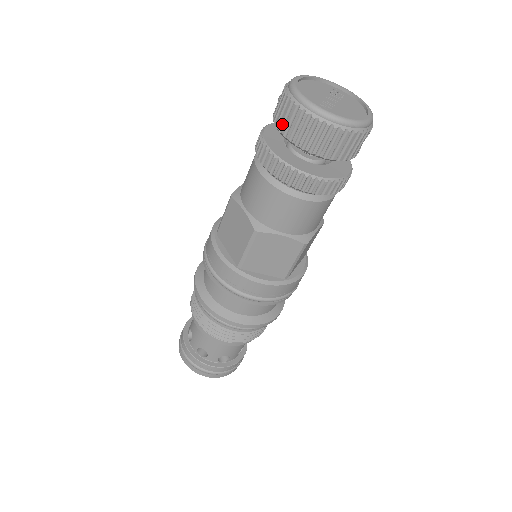
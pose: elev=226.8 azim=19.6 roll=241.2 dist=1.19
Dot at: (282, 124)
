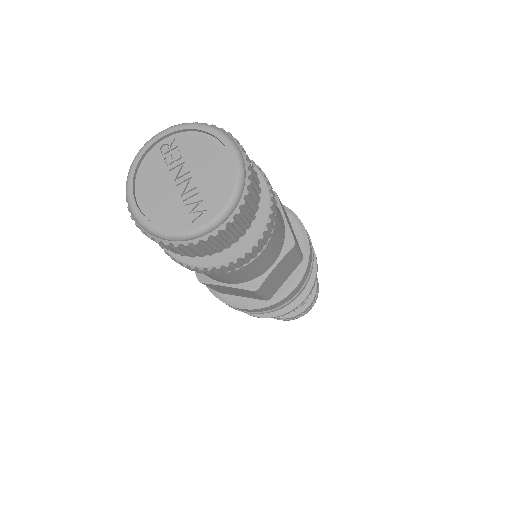
Dot at: (182, 254)
